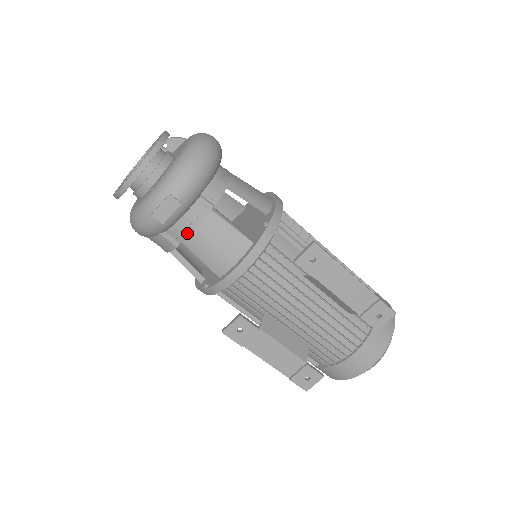
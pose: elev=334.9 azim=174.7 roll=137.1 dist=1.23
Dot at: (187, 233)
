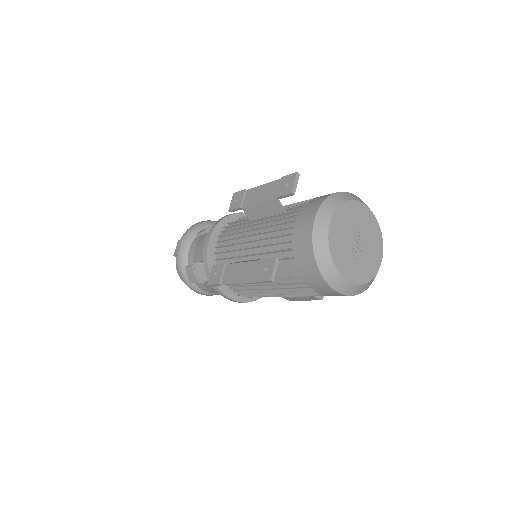
Dot at: (193, 254)
